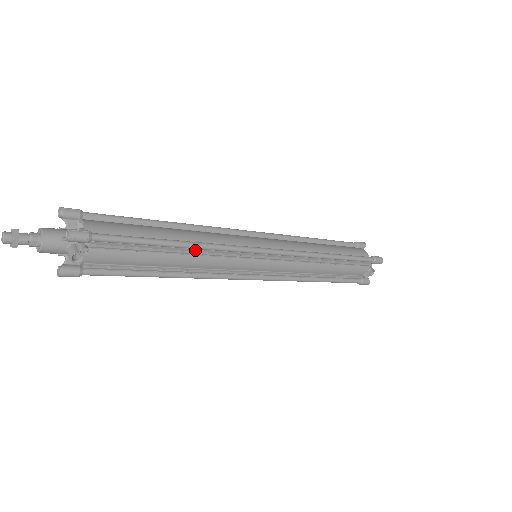
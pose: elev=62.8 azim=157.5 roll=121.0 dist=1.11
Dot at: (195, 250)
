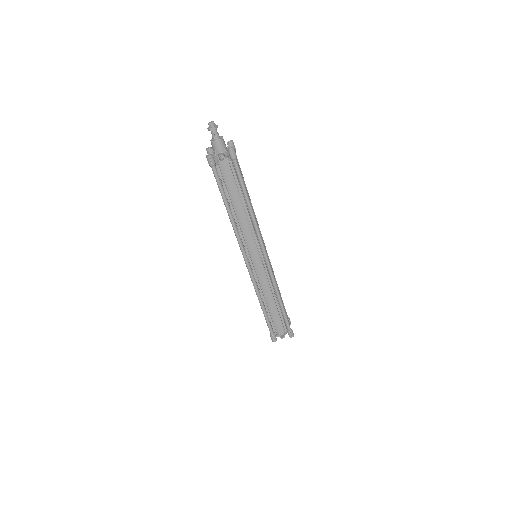
Dot at: (250, 215)
